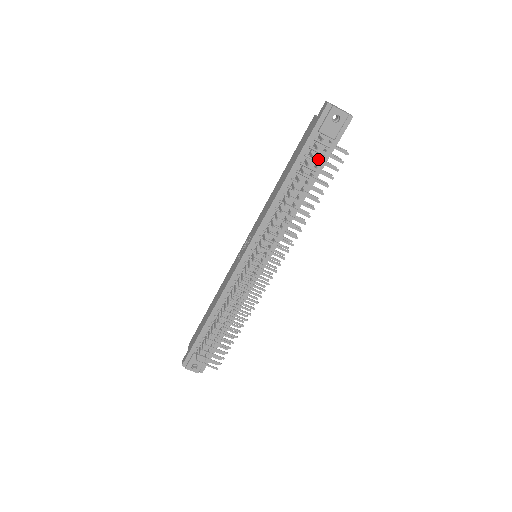
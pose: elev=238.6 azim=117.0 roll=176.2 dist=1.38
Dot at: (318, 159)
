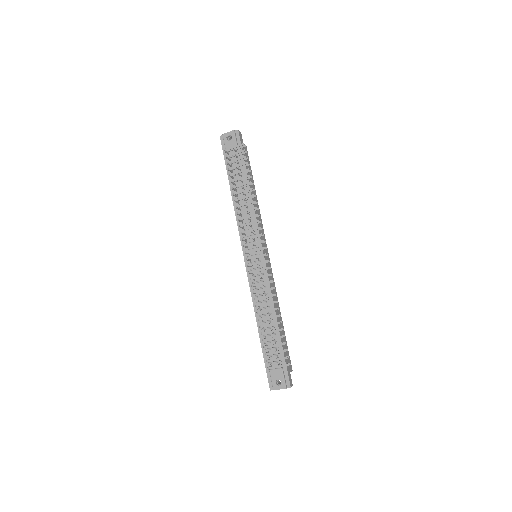
Dot at: (230, 161)
